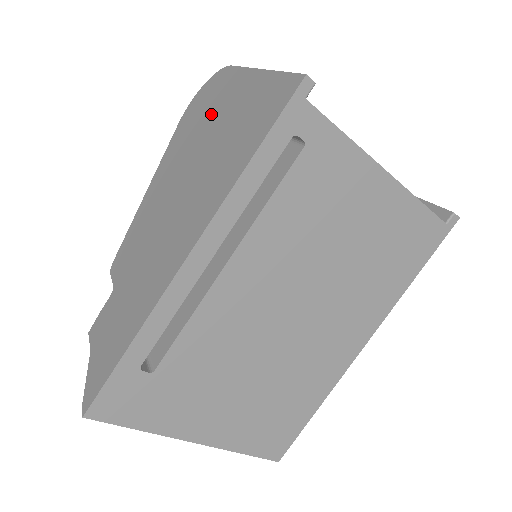
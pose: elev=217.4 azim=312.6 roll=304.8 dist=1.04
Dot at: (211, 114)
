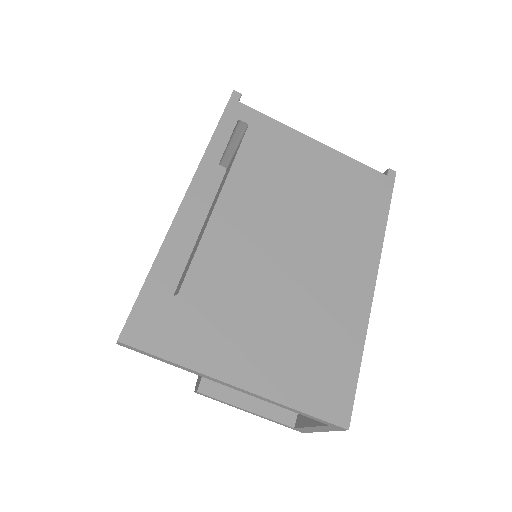
Dot at: occluded
